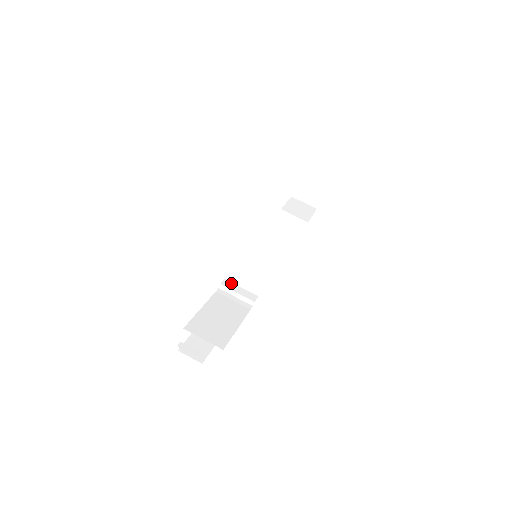
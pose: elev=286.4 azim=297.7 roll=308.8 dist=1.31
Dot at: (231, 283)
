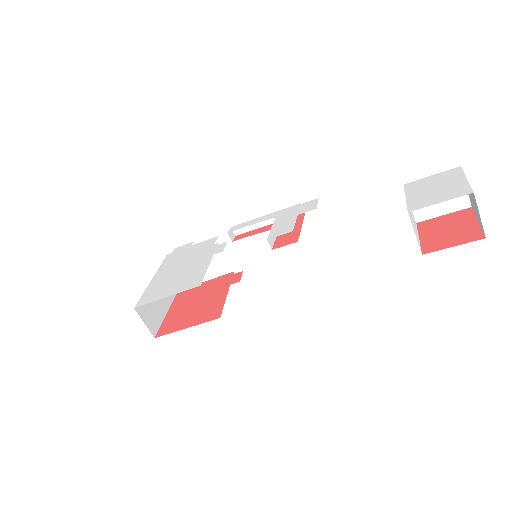
Dot at: (229, 248)
